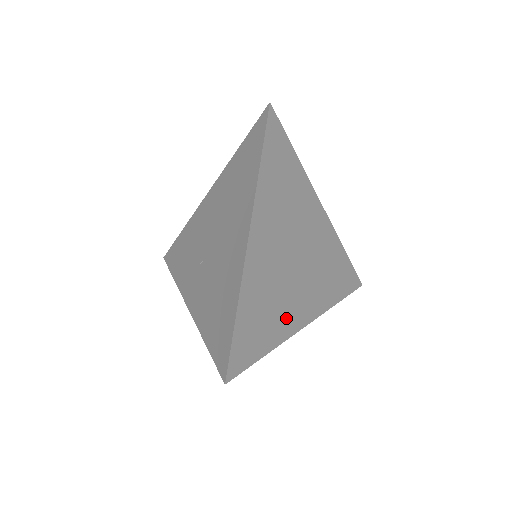
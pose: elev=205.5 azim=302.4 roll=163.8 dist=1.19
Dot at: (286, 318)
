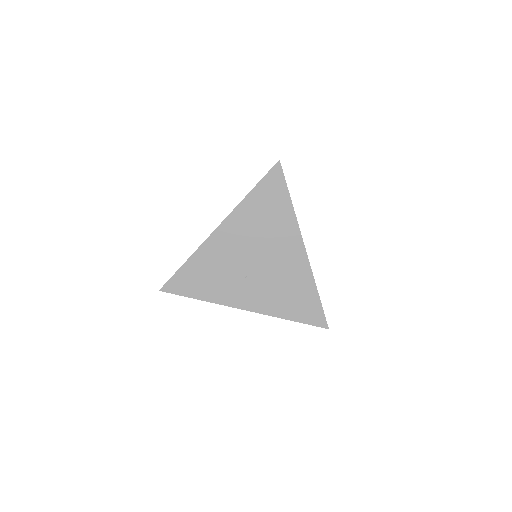
Dot at: occluded
